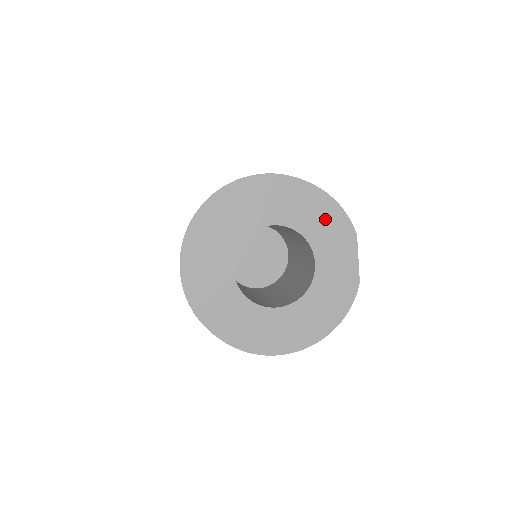
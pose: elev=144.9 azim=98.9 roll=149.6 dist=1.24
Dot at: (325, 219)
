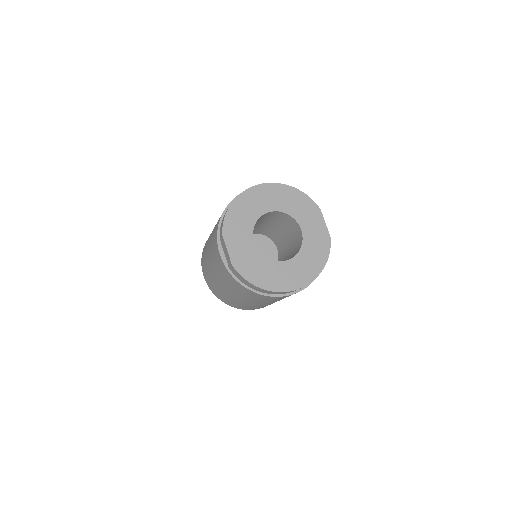
Dot at: (300, 203)
